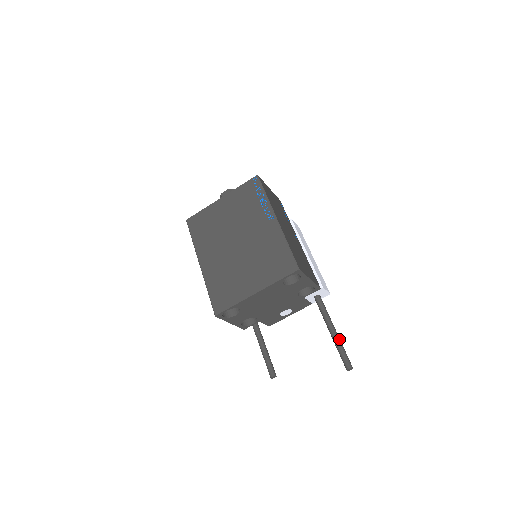
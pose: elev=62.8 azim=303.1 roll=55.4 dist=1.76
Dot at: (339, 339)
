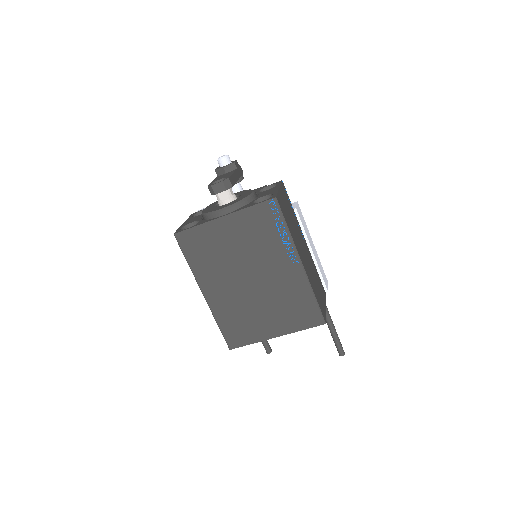
Dot at: occluded
